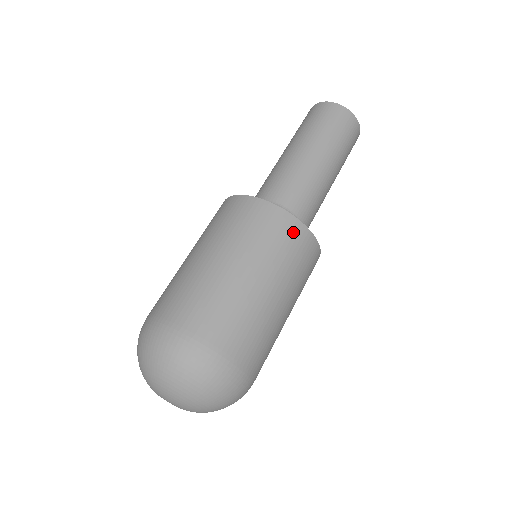
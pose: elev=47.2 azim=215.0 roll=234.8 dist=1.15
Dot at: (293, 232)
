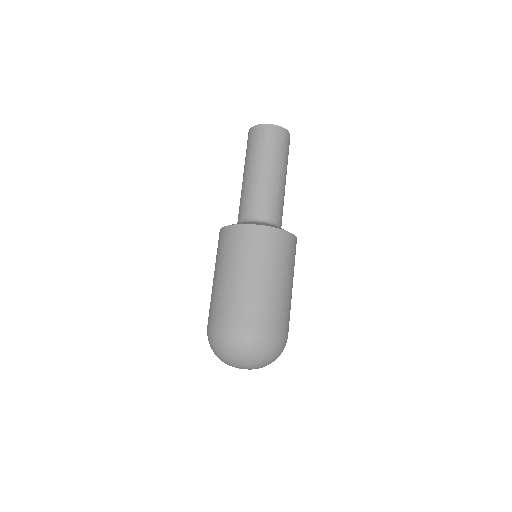
Dot at: (255, 235)
